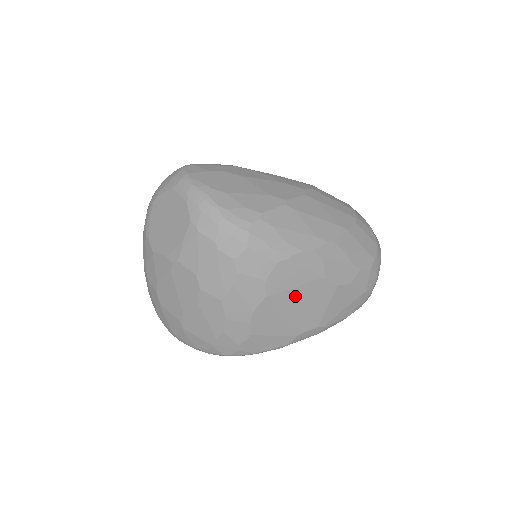
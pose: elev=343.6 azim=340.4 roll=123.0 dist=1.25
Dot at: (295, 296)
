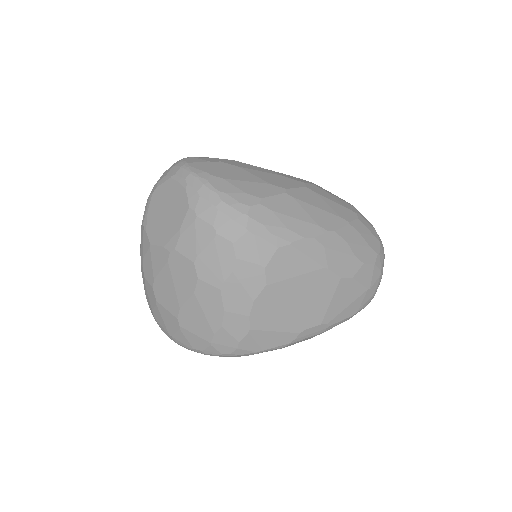
Dot at: (296, 287)
